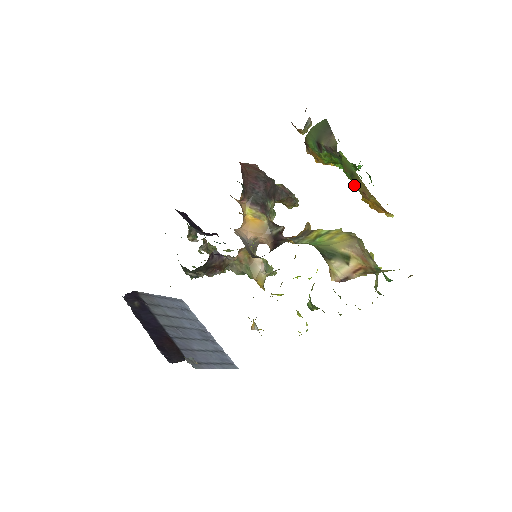
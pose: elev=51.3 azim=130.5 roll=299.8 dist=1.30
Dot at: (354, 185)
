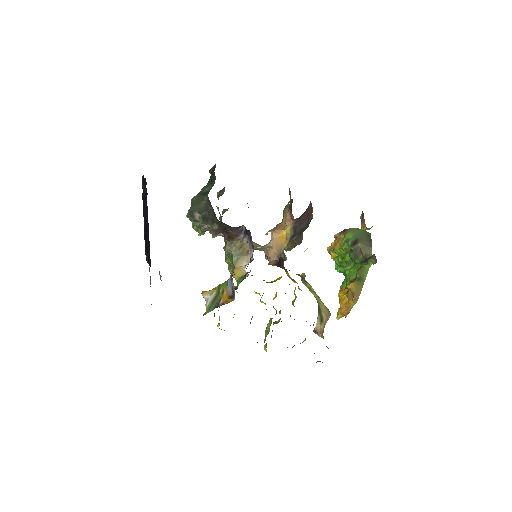
Dot at: (353, 284)
